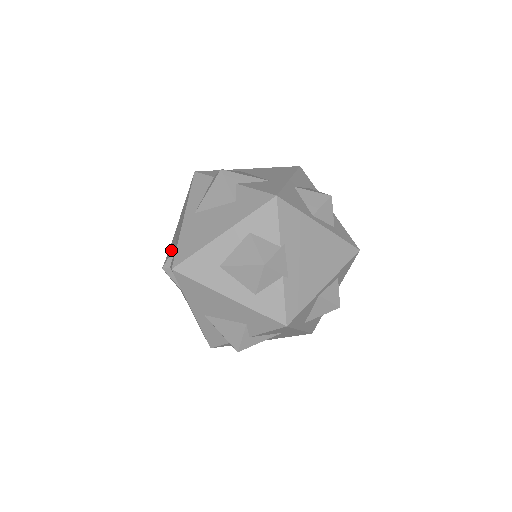
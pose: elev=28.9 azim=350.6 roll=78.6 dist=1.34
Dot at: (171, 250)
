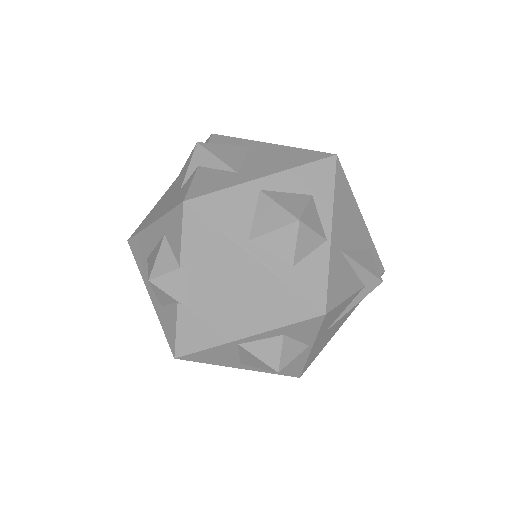
Dot at: occluded
